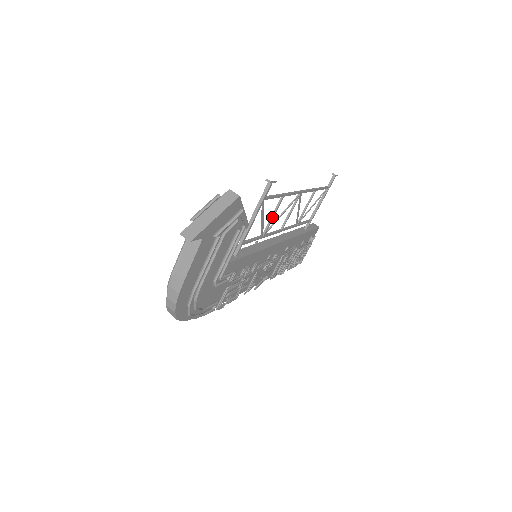
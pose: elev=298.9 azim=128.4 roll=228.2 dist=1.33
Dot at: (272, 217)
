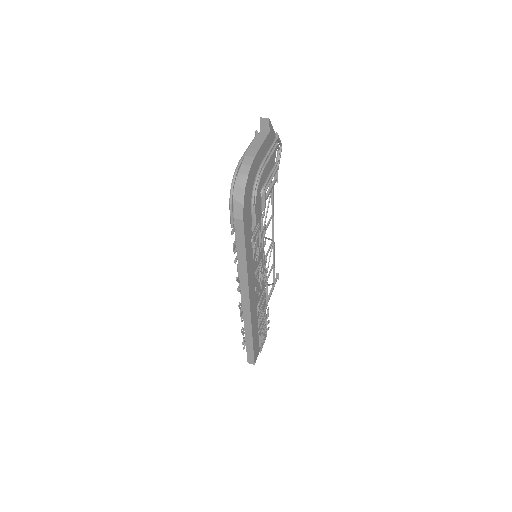
Dot at: (267, 225)
